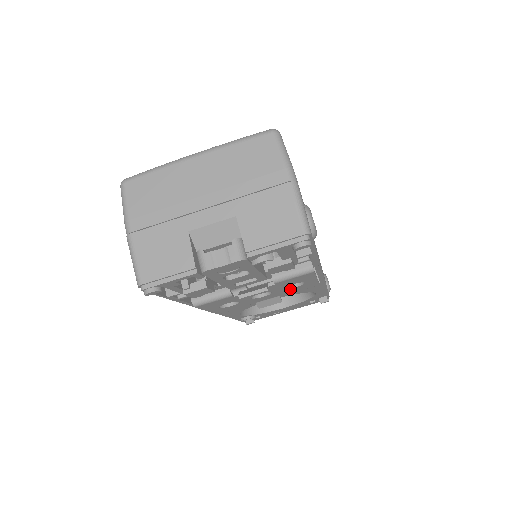
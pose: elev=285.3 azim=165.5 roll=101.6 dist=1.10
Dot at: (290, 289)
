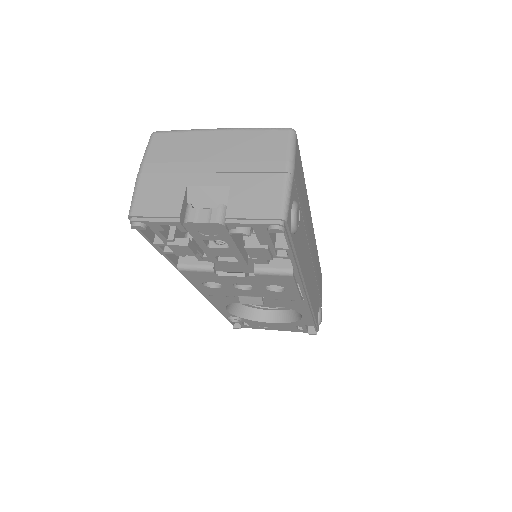
Dot at: (272, 292)
